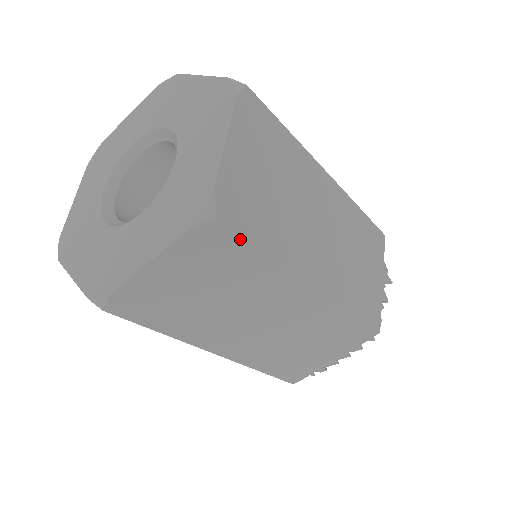
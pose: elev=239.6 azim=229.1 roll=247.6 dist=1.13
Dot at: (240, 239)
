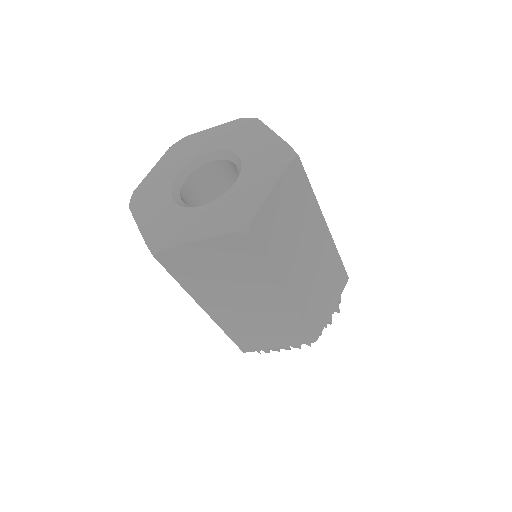
Dot at: (255, 250)
